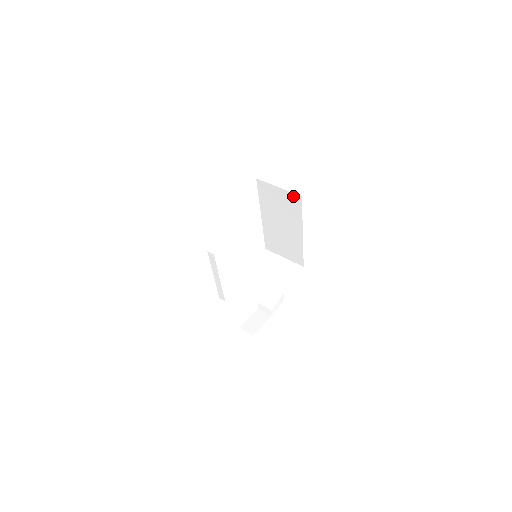
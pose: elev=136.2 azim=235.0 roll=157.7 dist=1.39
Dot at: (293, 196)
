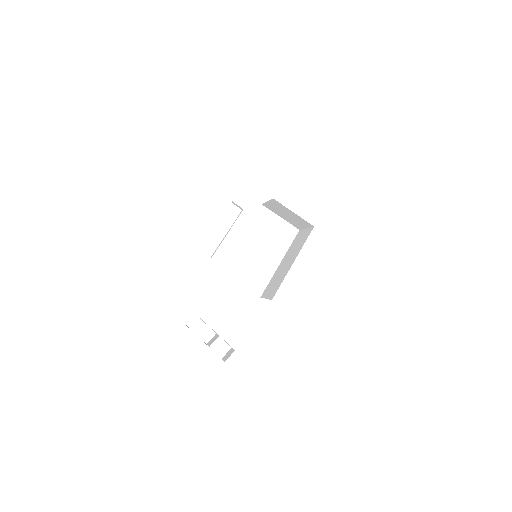
Dot at: (310, 230)
